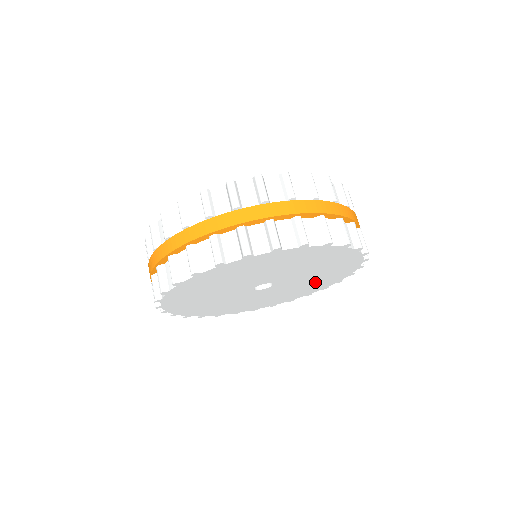
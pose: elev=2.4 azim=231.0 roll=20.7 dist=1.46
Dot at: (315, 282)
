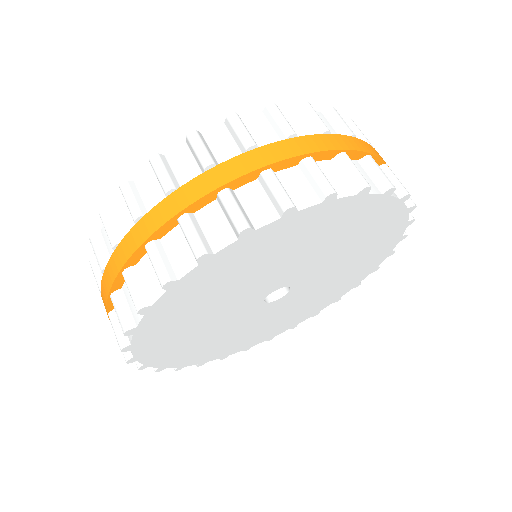
Dot at: (359, 256)
